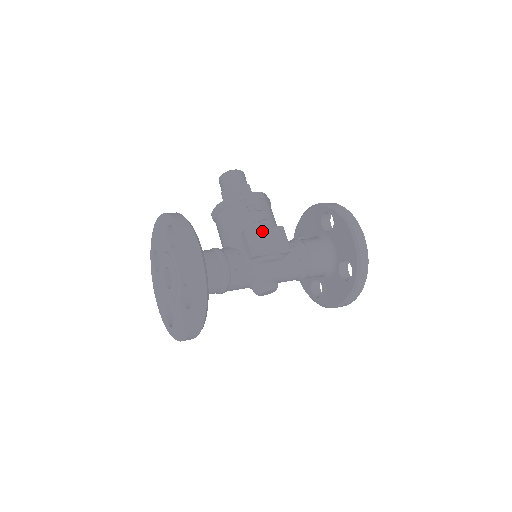
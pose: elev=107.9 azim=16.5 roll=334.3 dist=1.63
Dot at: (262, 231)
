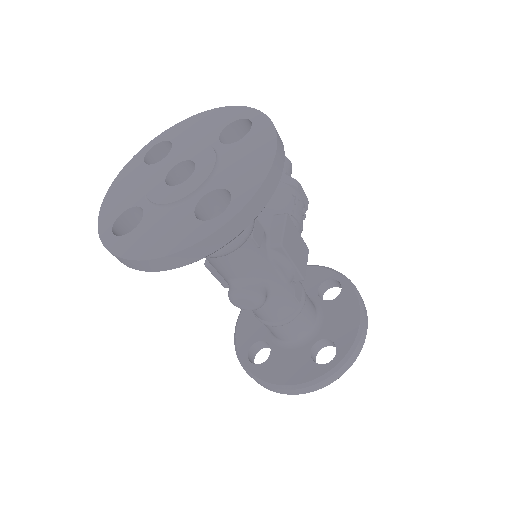
Dot at: (296, 232)
